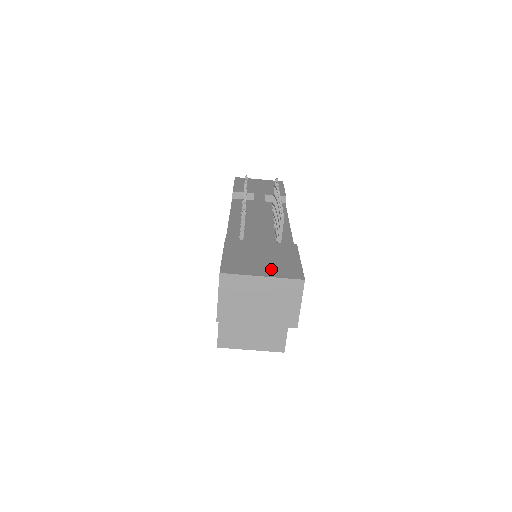
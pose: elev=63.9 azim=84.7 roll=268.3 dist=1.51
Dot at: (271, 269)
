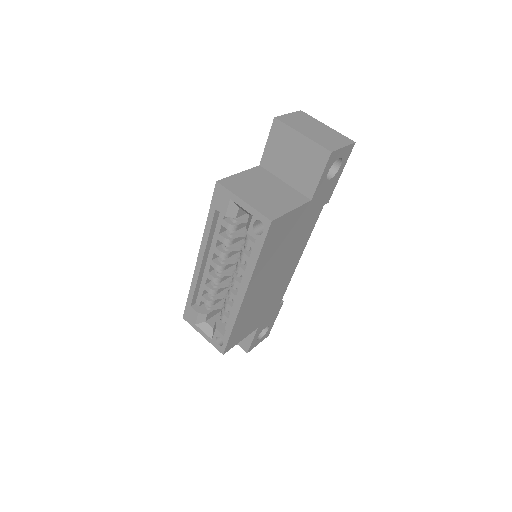
Dot at: occluded
